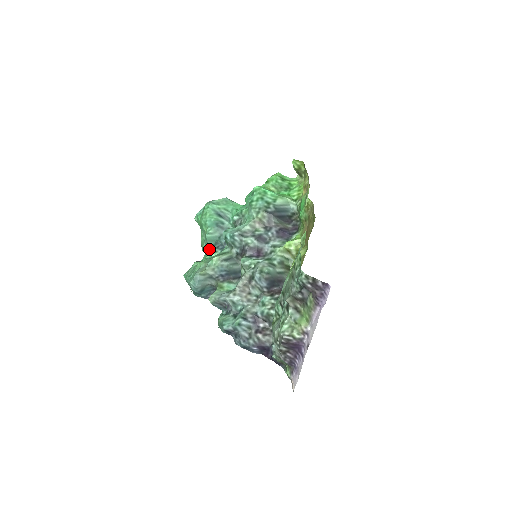
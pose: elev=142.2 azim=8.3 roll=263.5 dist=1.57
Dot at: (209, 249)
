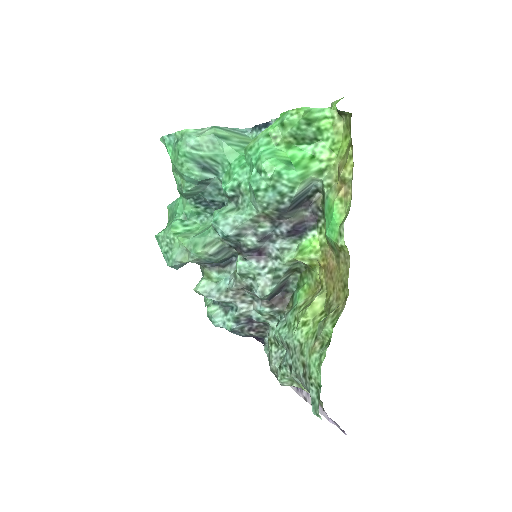
Dot at: (187, 200)
